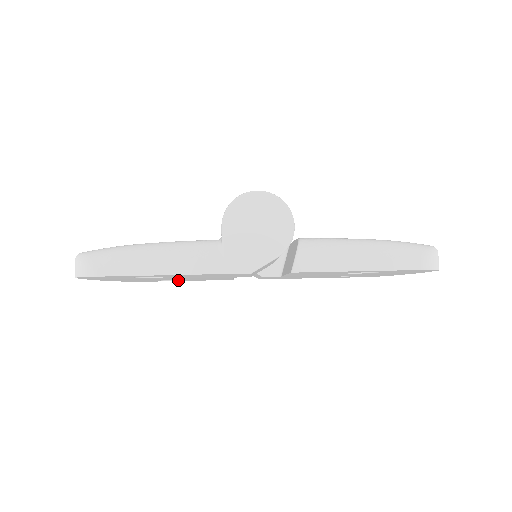
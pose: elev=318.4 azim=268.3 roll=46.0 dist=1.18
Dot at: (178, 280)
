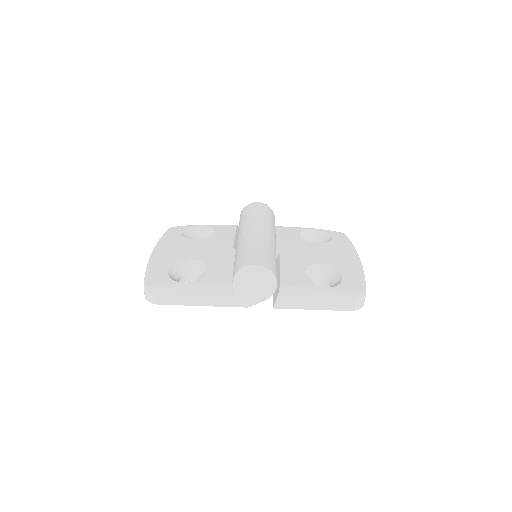
Dot at: occluded
